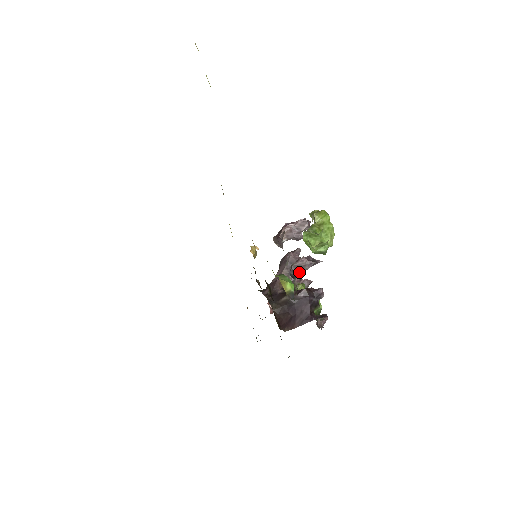
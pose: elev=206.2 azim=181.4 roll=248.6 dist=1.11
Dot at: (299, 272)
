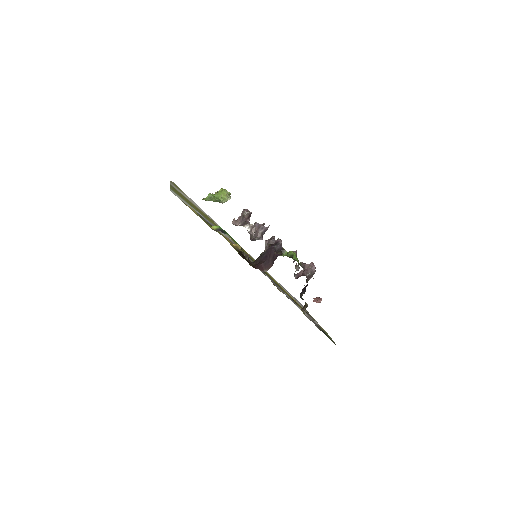
Dot at: (258, 237)
